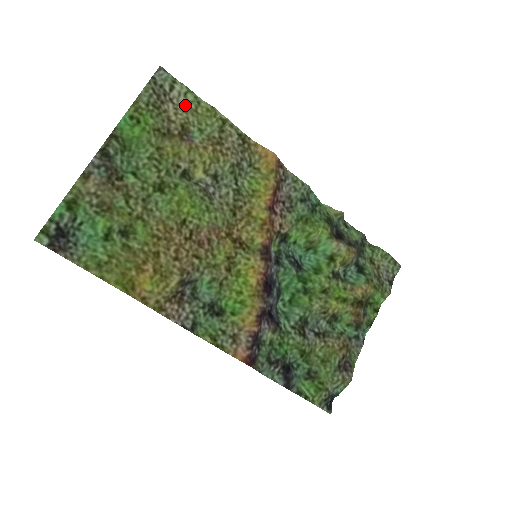
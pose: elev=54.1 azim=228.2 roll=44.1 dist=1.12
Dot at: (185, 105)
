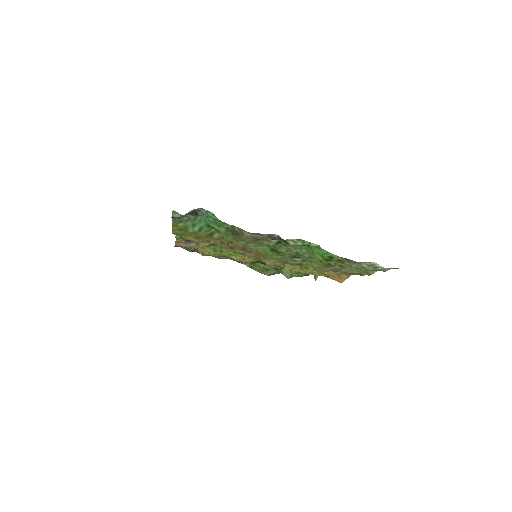
Dot at: occluded
